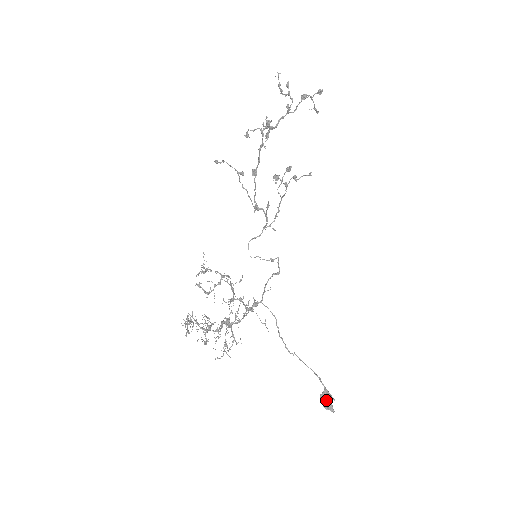
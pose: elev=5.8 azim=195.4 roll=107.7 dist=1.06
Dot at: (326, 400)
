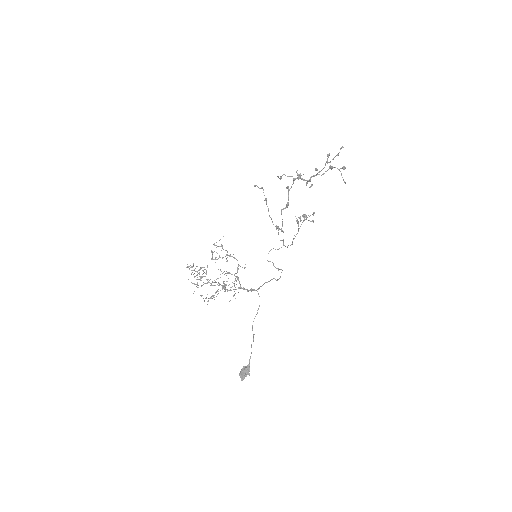
Dot at: (243, 371)
